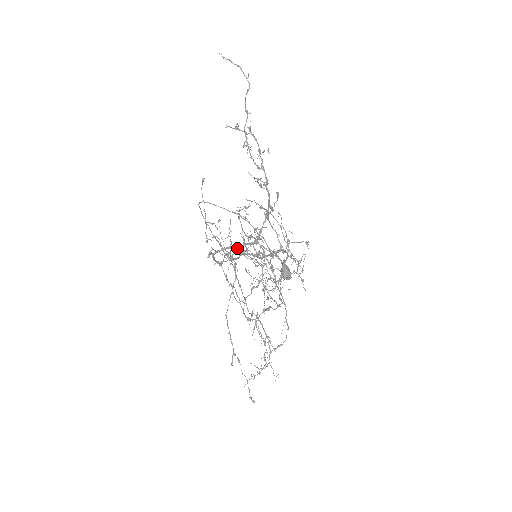
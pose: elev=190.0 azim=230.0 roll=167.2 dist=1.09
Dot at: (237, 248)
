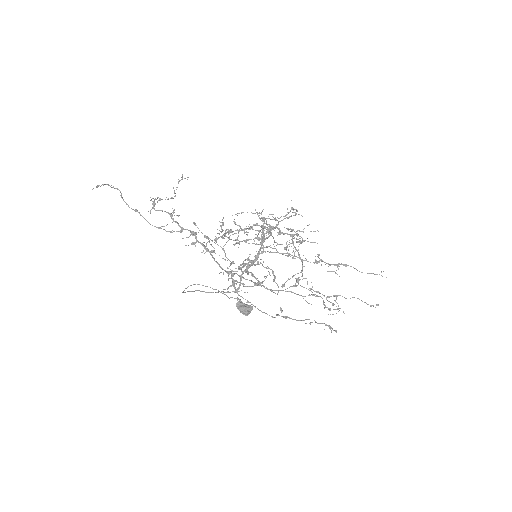
Dot at: (242, 263)
